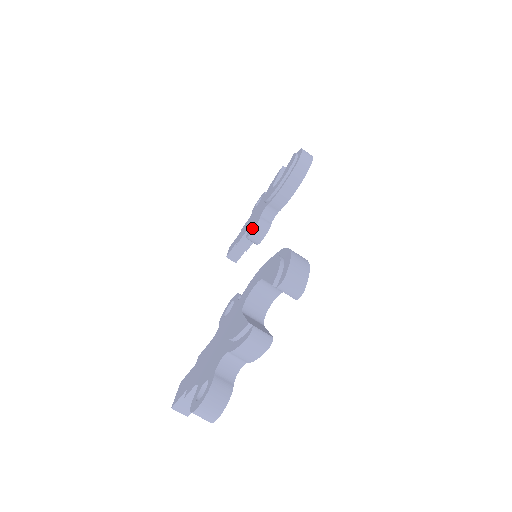
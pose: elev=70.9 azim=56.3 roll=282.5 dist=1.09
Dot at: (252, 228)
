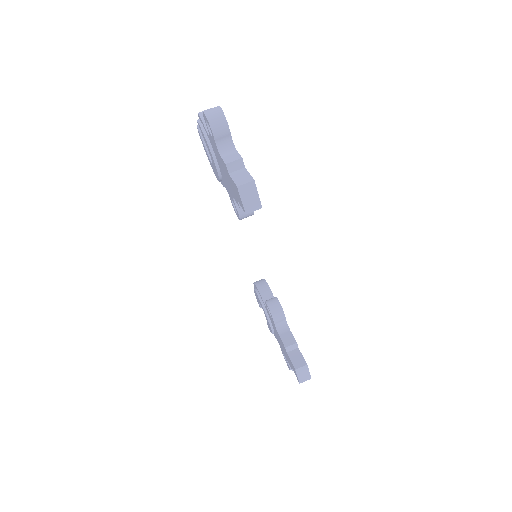
Dot at: occluded
